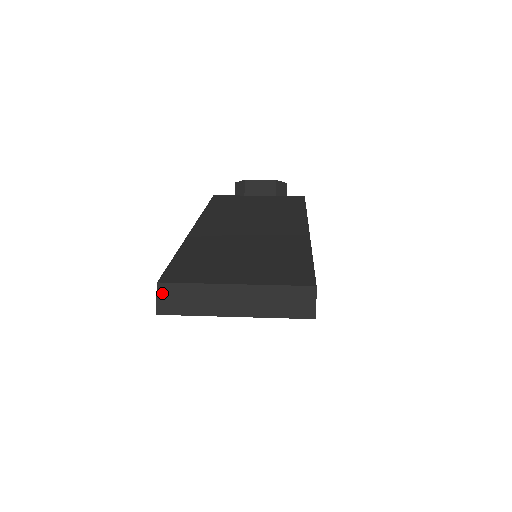
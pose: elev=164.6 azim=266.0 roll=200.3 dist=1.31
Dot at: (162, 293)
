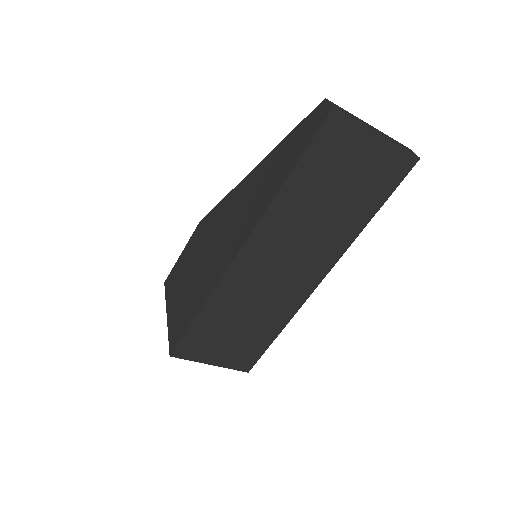
Dot at: (331, 103)
